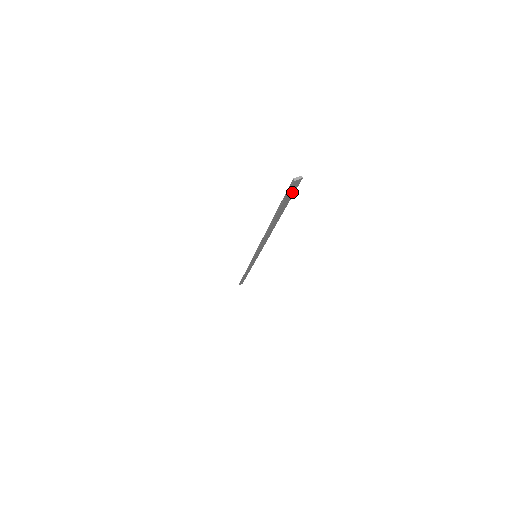
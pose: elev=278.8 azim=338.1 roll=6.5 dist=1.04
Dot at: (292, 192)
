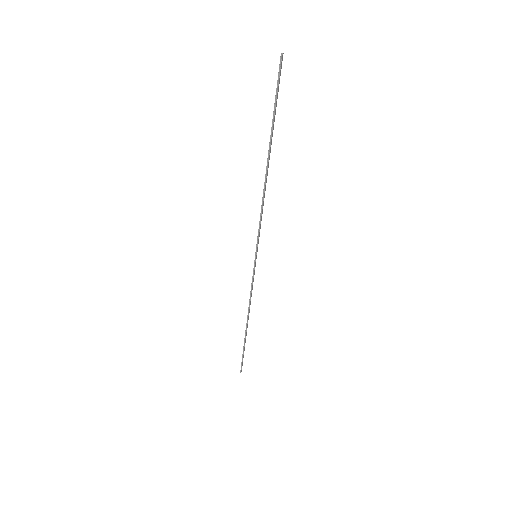
Dot at: (279, 81)
